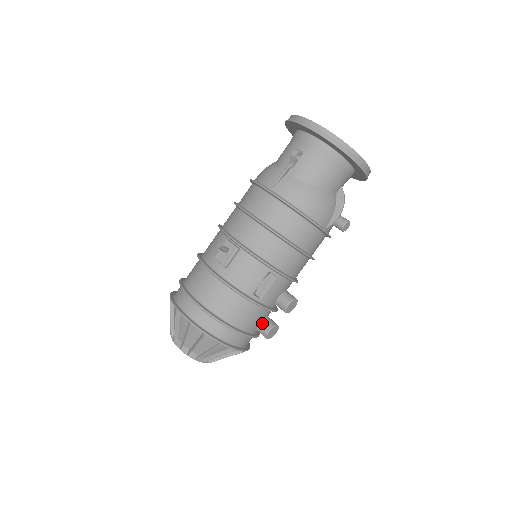
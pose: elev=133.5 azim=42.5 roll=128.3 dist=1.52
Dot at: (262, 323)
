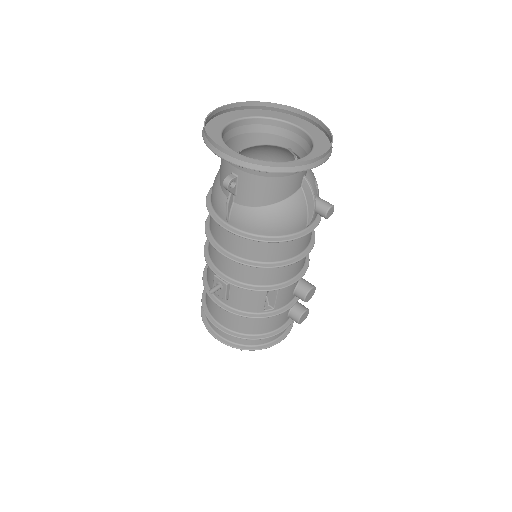
Dot at: (290, 314)
